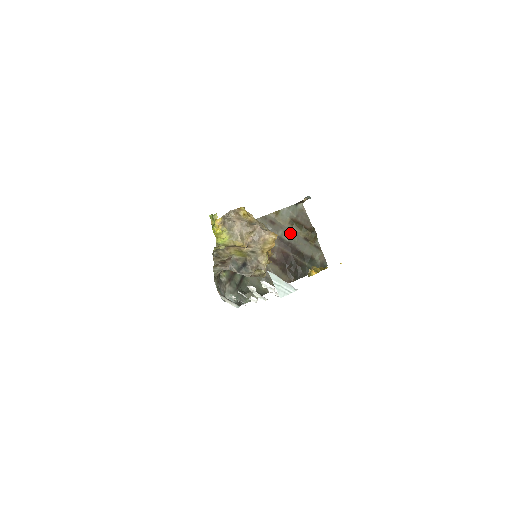
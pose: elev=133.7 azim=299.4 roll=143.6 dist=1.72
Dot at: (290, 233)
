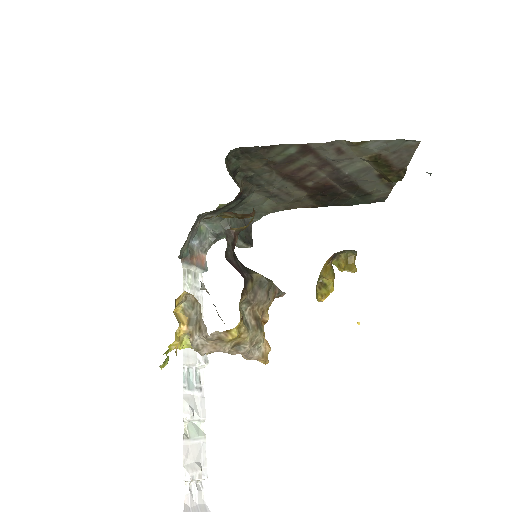
Dot at: (360, 167)
